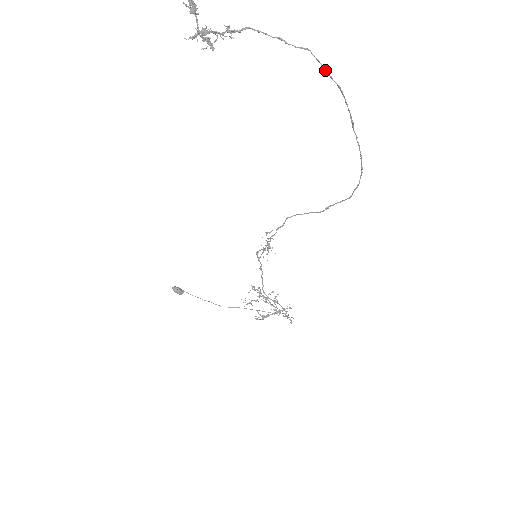
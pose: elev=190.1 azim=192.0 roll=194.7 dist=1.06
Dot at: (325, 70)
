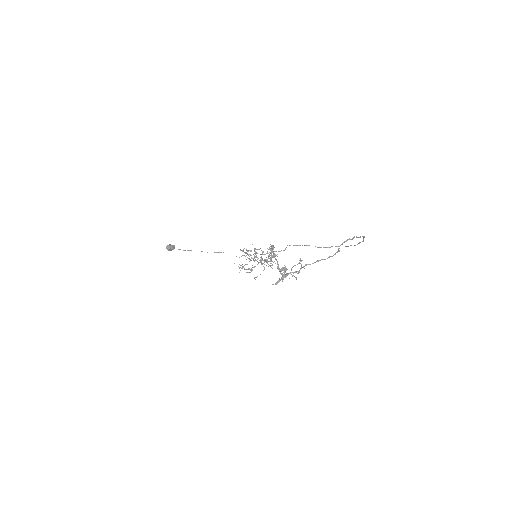
Dot at: (358, 237)
